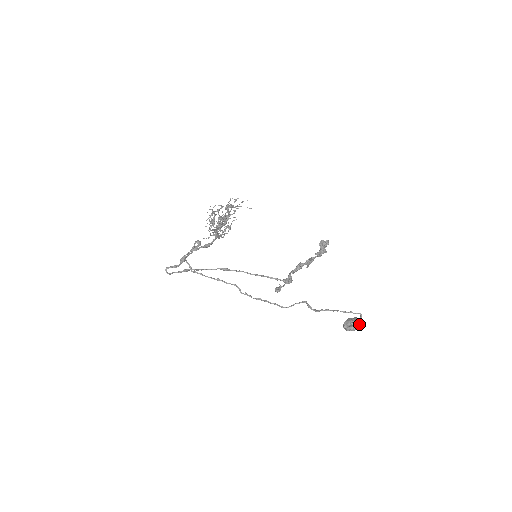
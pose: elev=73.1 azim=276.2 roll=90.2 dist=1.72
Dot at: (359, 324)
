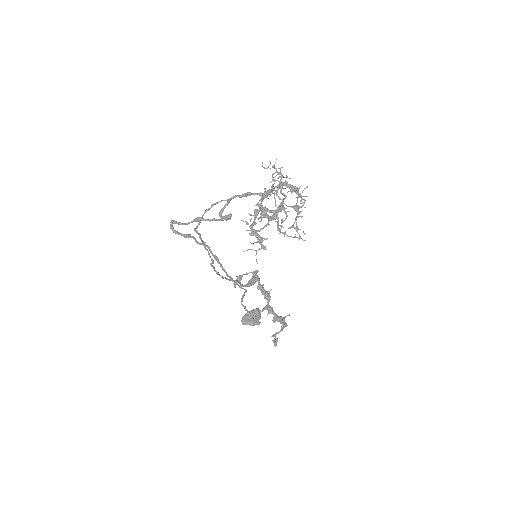
Dot at: occluded
